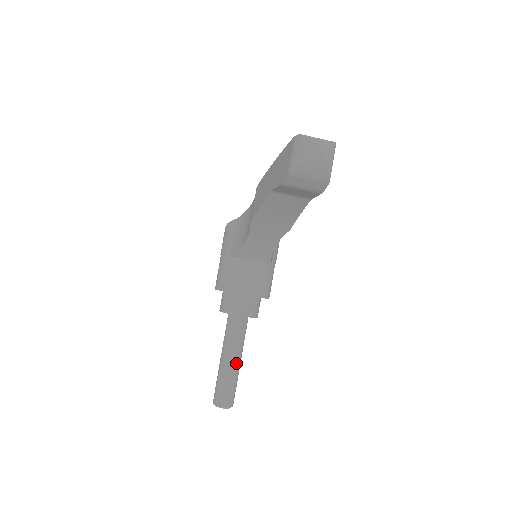
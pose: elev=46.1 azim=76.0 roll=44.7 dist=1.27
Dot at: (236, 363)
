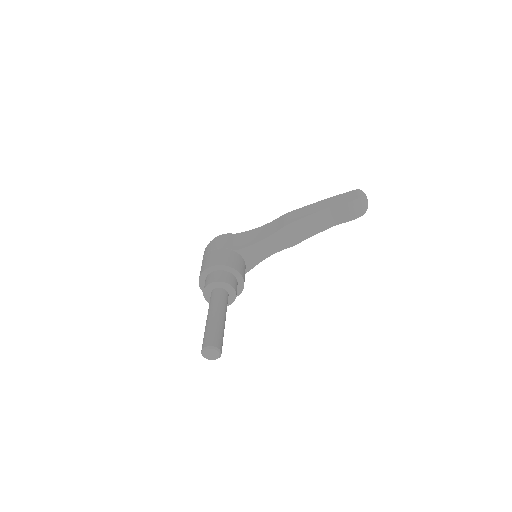
Dot at: occluded
